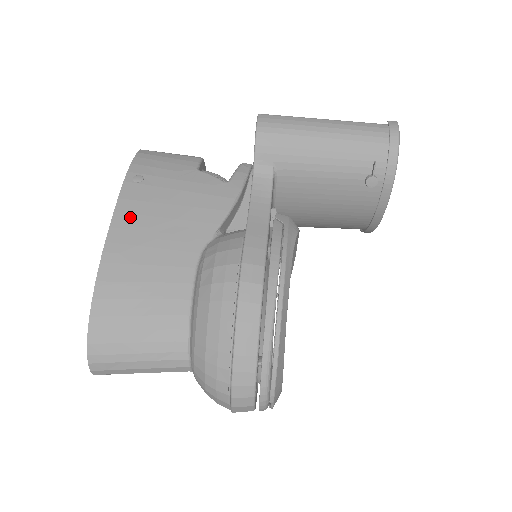
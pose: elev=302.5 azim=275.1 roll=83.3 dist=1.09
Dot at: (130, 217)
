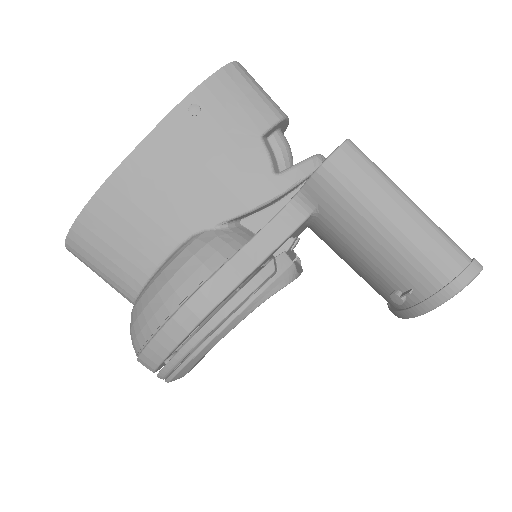
Dot at: (158, 151)
